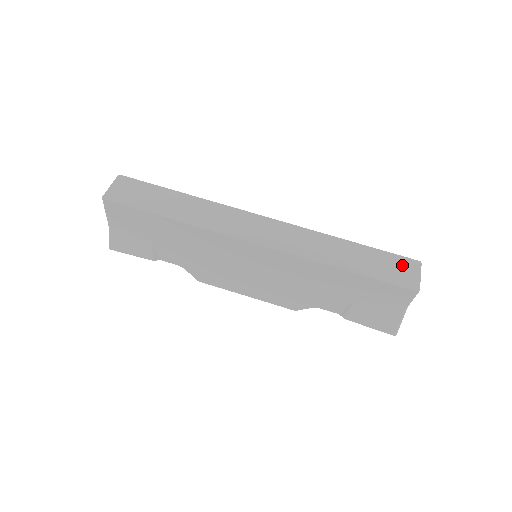
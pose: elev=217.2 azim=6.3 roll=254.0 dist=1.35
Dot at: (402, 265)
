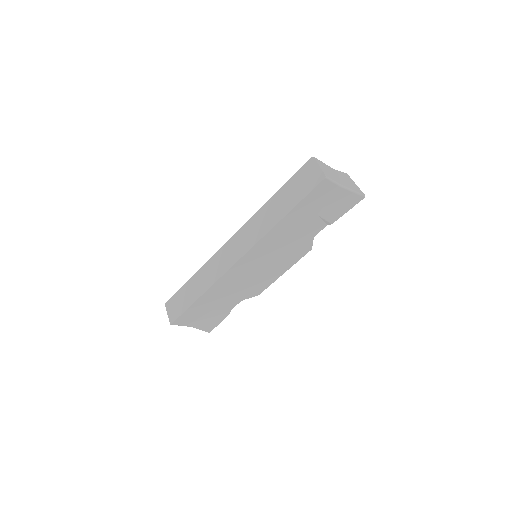
Dot at: (306, 173)
